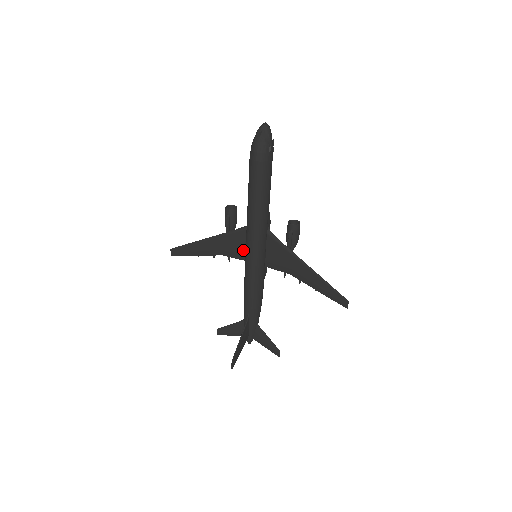
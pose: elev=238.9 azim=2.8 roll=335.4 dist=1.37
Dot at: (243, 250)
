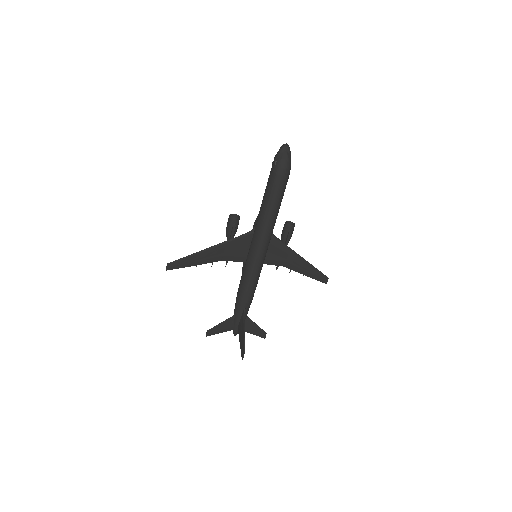
Dot at: (243, 253)
